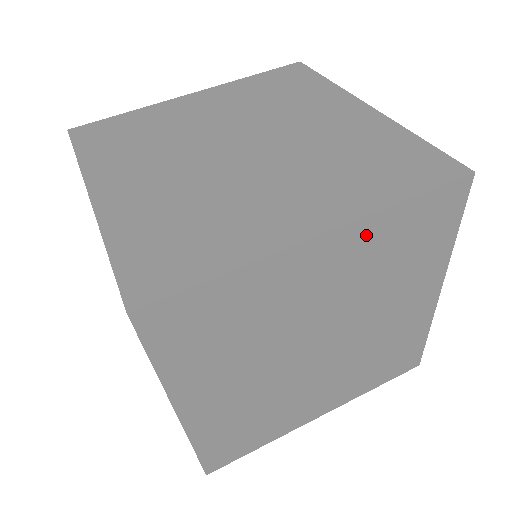
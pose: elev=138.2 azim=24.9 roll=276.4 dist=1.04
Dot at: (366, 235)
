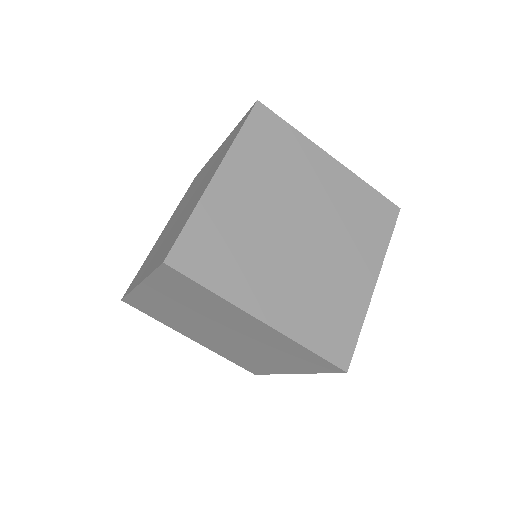
Dot at: (280, 338)
